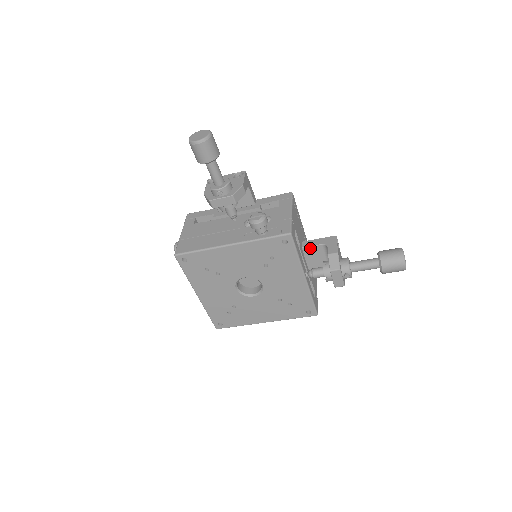
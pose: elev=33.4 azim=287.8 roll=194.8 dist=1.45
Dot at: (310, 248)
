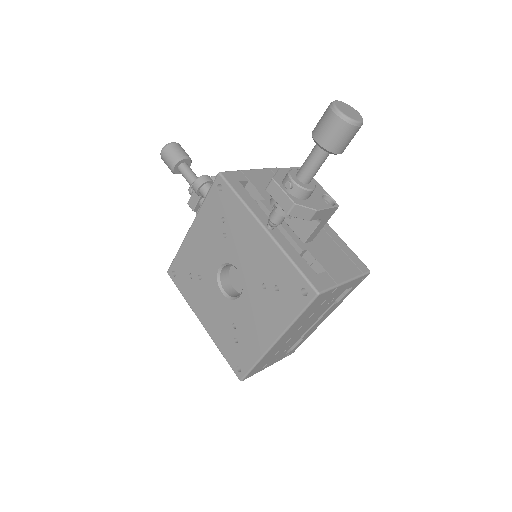
Dot at: occluded
